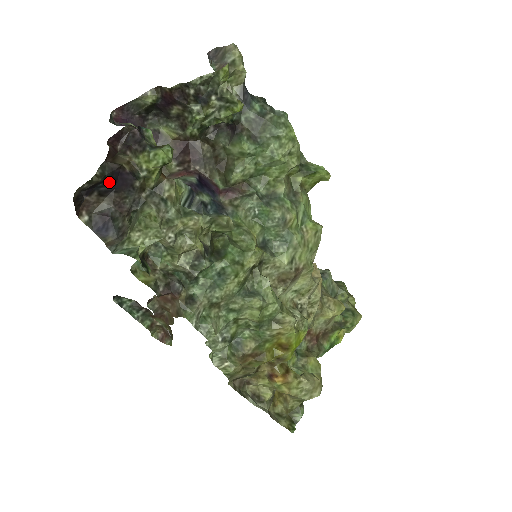
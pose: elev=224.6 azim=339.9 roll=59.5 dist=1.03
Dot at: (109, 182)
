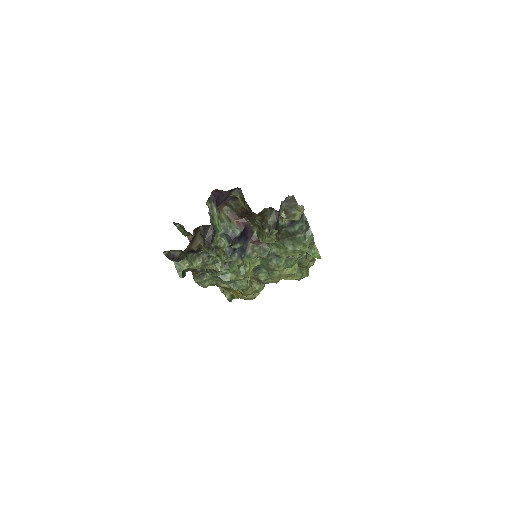
Dot at: (184, 252)
